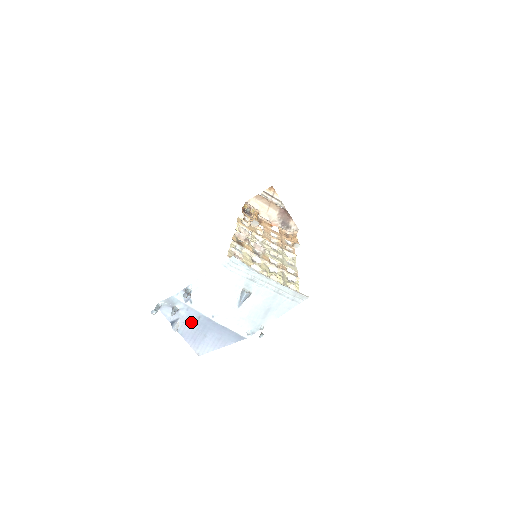
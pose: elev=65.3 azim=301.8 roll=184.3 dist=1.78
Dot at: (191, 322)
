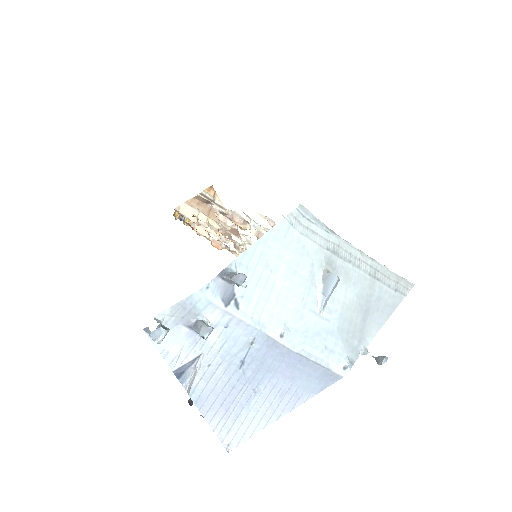
Dot at: (228, 360)
